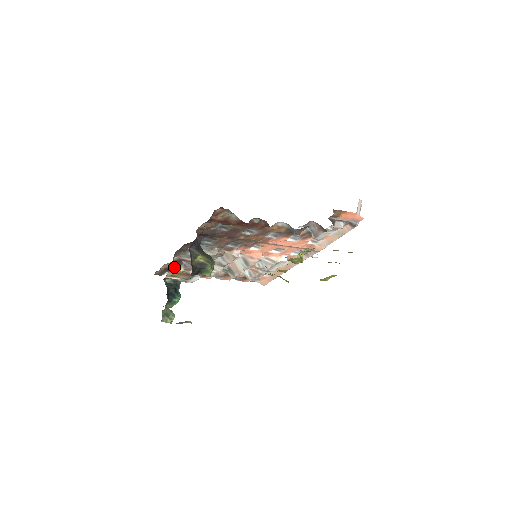
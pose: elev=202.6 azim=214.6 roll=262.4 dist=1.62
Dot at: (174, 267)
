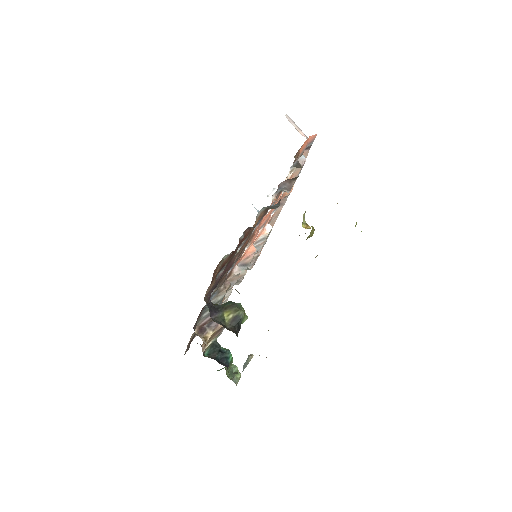
Dot at: (204, 340)
